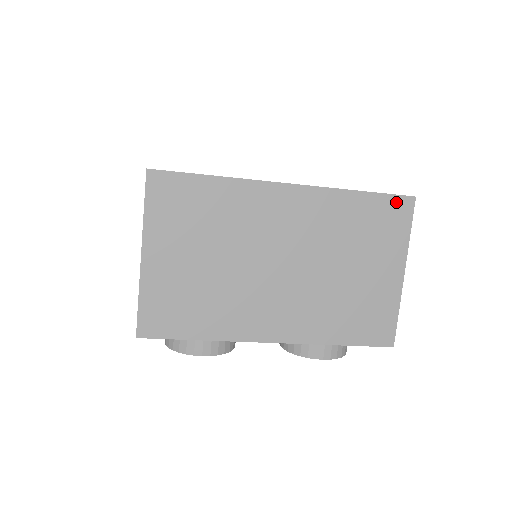
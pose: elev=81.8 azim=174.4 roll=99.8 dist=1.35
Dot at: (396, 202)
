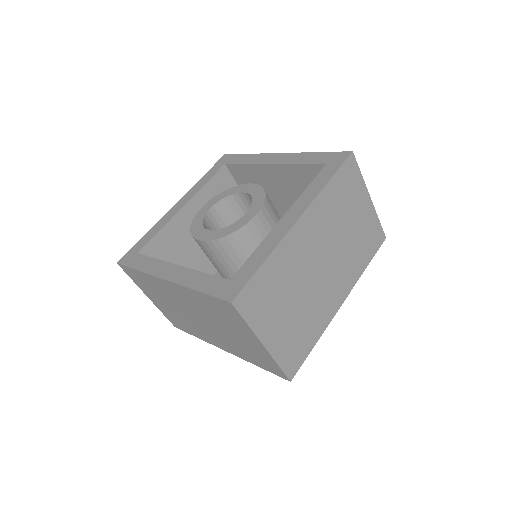
Dot at: (222, 303)
